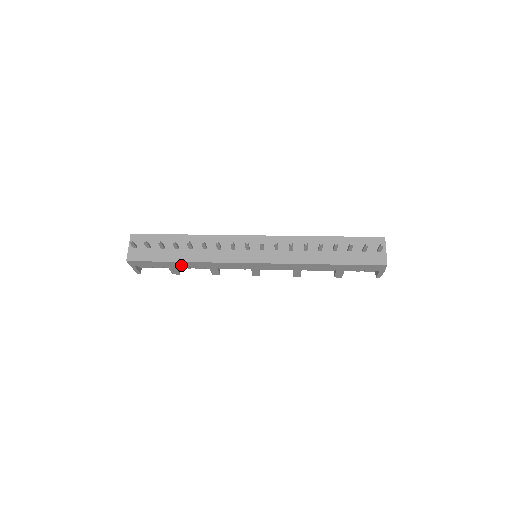
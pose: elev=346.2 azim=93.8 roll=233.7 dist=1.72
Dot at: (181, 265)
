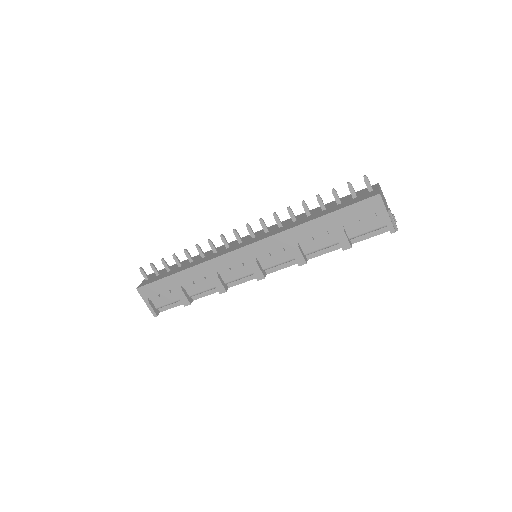
Dot at: (183, 280)
